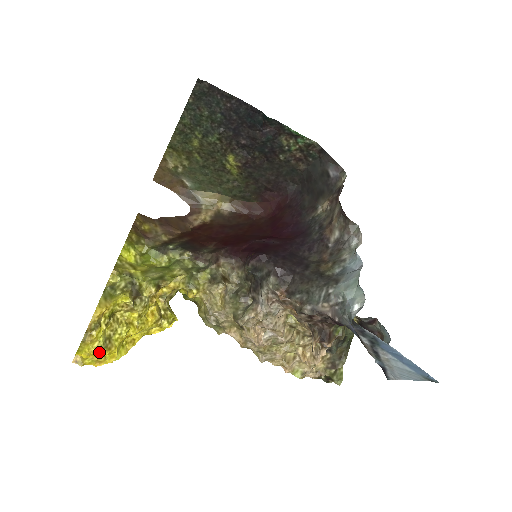
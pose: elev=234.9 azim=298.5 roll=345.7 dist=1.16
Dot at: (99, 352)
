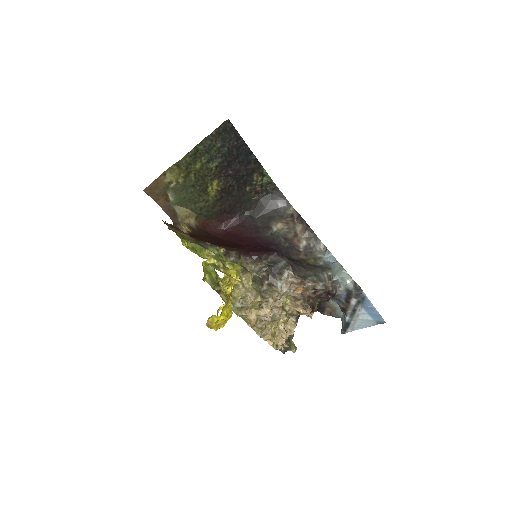
Dot at: (231, 314)
